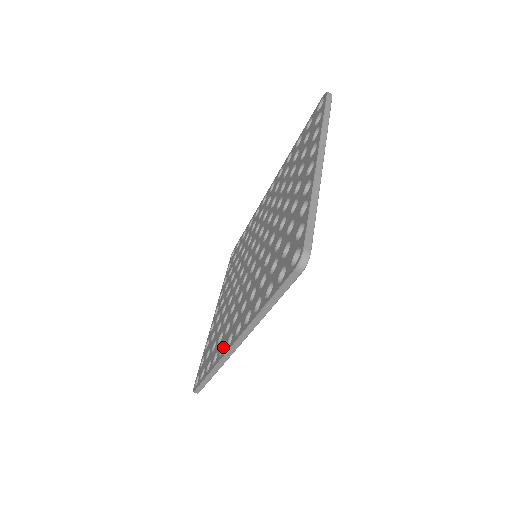
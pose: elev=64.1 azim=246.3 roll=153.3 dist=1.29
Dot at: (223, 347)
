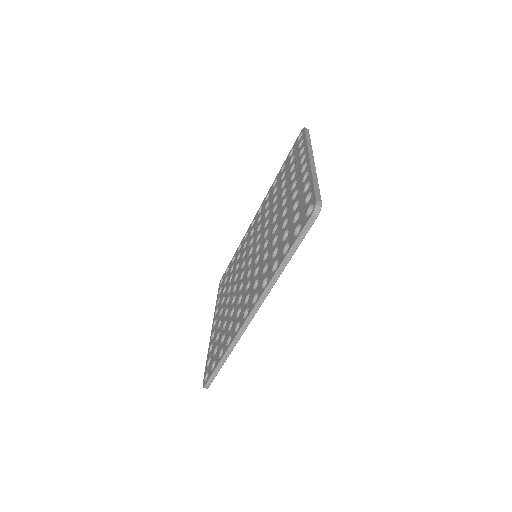
Dot at: (237, 327)
